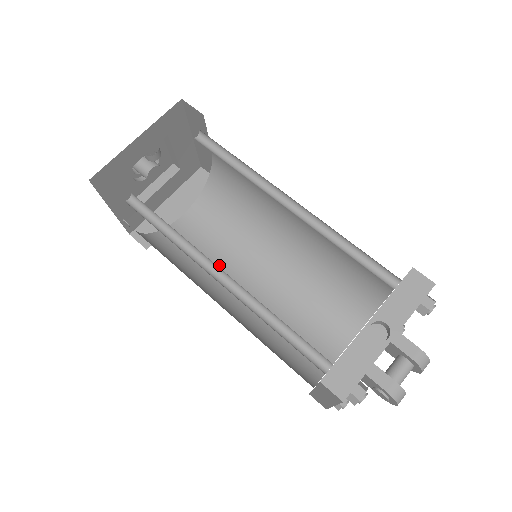
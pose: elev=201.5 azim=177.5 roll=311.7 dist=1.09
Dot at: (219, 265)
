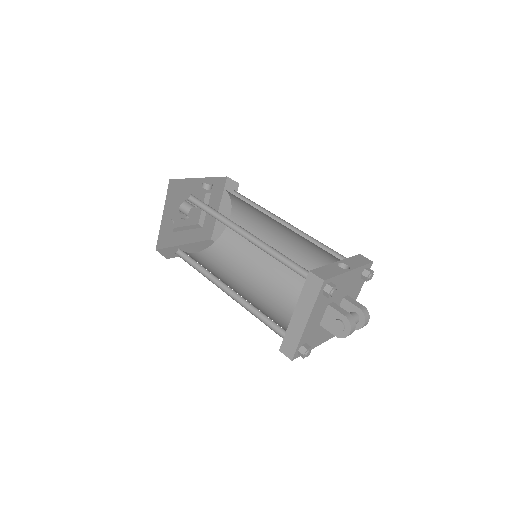
Dot at: (219, 277)
